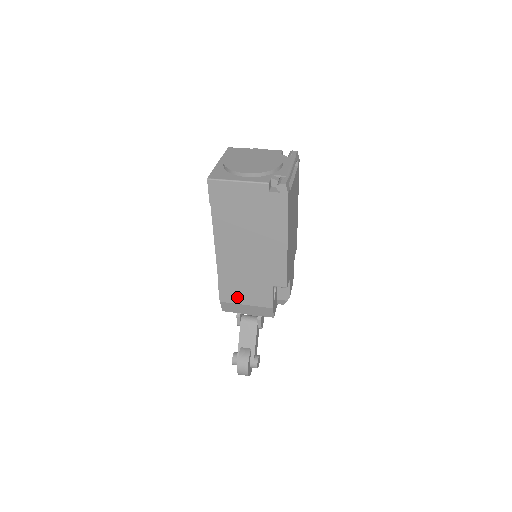
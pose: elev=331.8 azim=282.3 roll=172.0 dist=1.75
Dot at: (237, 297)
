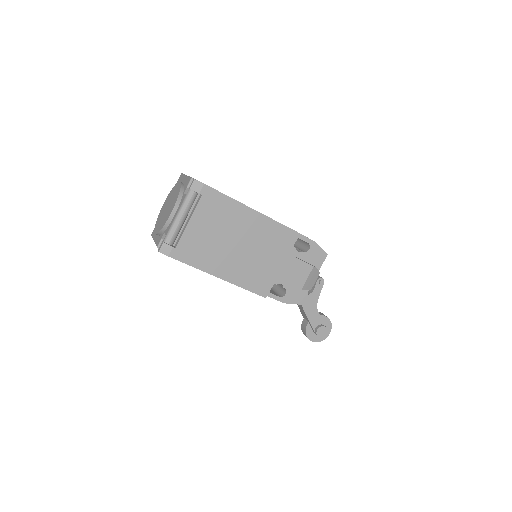
Dot at: occluded
